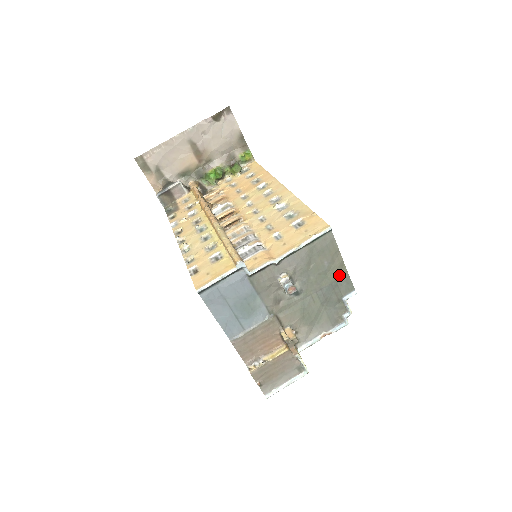
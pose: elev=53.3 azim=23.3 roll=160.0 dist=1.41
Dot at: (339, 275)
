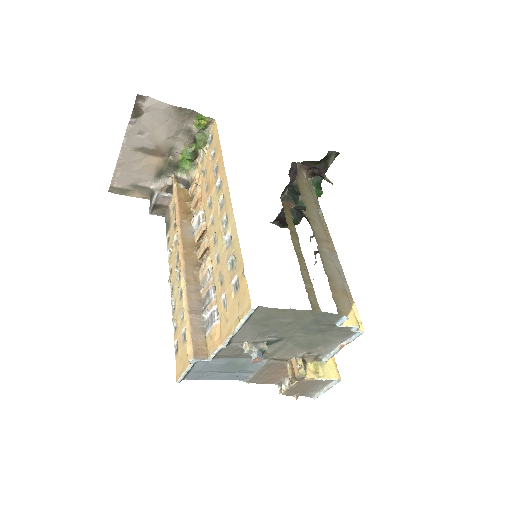
Dot at: (311, 316)
